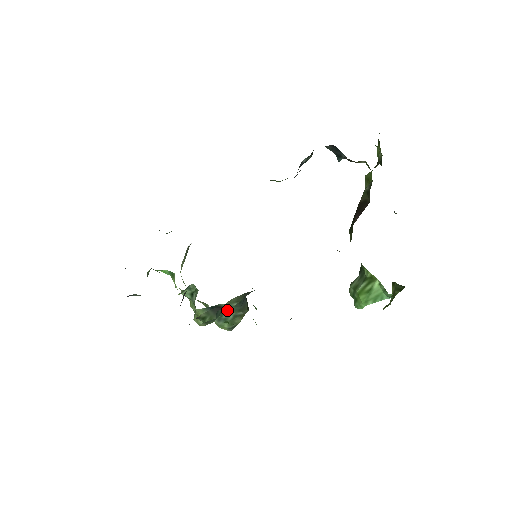
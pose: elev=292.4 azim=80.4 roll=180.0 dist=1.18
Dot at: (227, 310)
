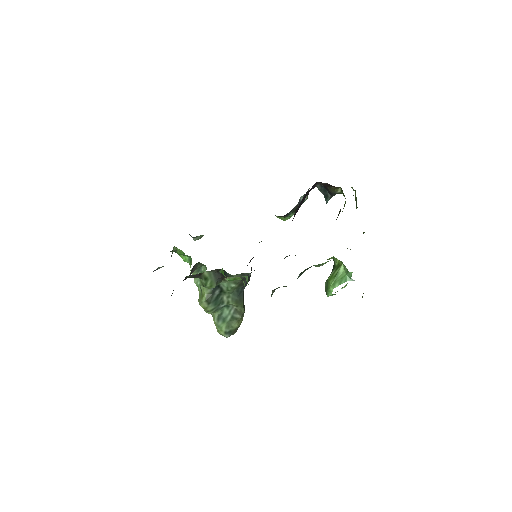
Dot at: (226, 299)
